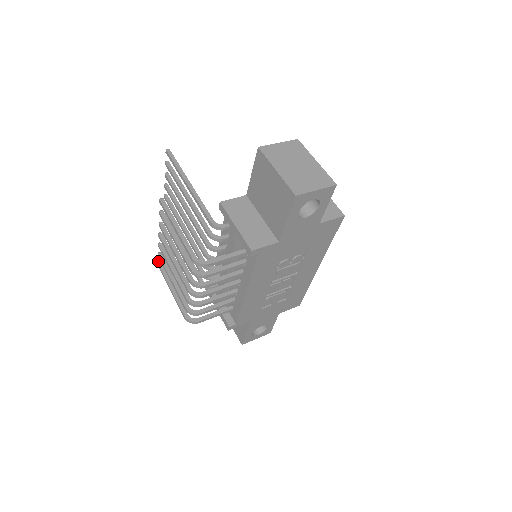
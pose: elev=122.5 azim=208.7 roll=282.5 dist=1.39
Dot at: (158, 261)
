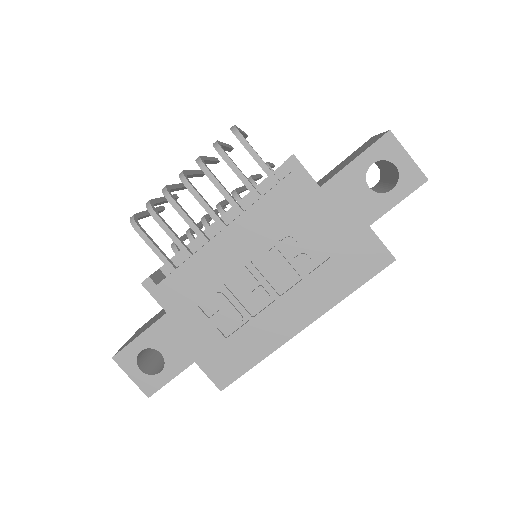
Dot at: (164, 207)
